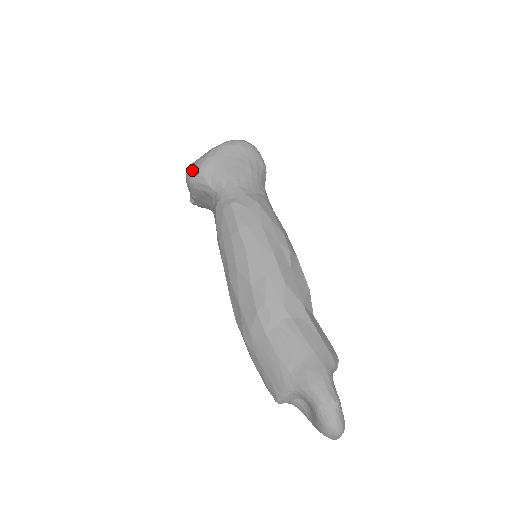
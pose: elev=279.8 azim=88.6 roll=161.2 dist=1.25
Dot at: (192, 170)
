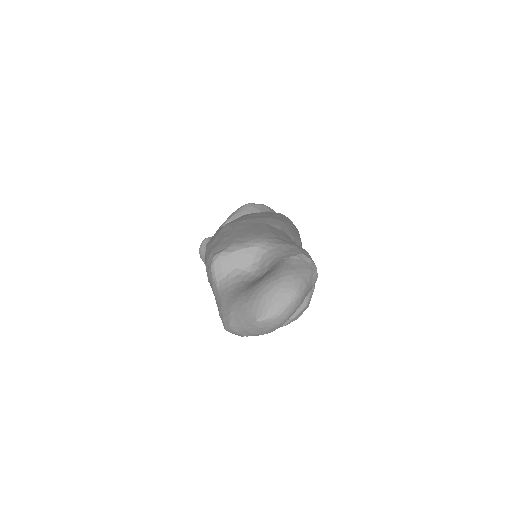
Dot at: occluded
